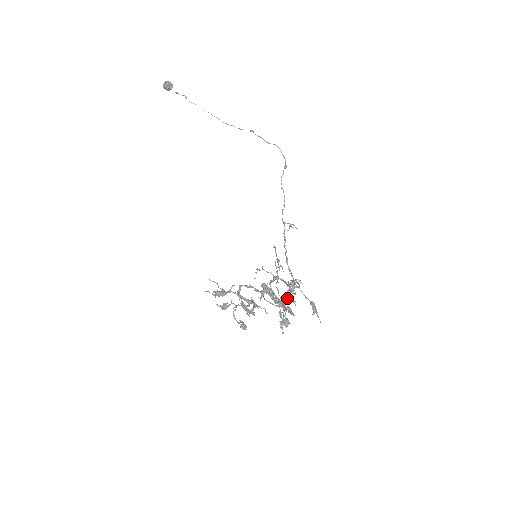
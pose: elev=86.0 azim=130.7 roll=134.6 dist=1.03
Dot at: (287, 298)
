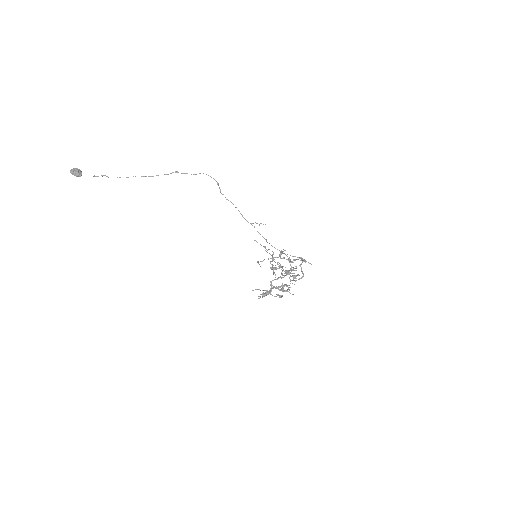
Dot at: (302, 272)
